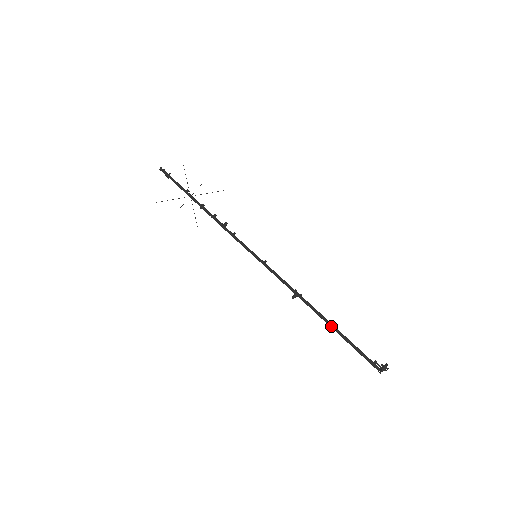
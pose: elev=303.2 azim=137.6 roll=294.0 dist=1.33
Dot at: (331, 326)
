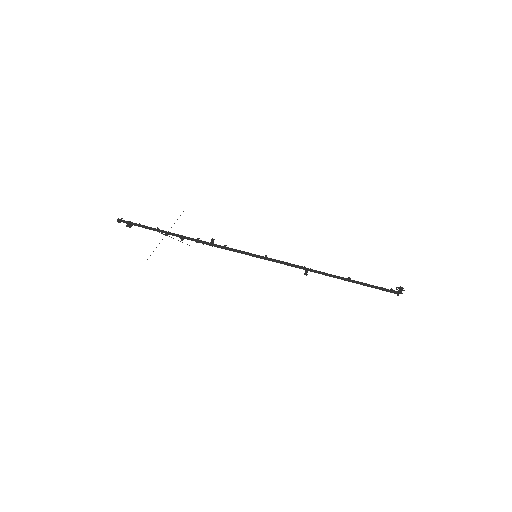
Dot at: occluded
